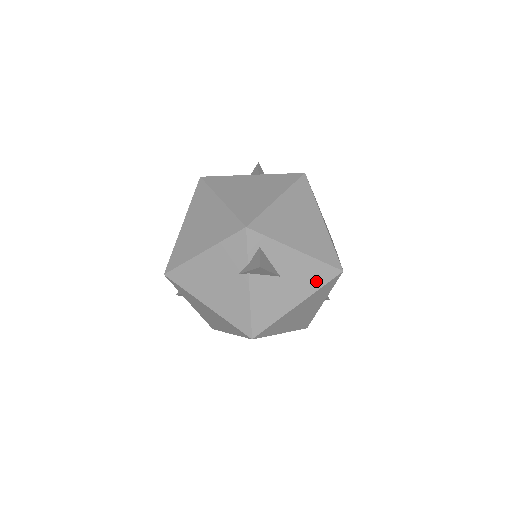
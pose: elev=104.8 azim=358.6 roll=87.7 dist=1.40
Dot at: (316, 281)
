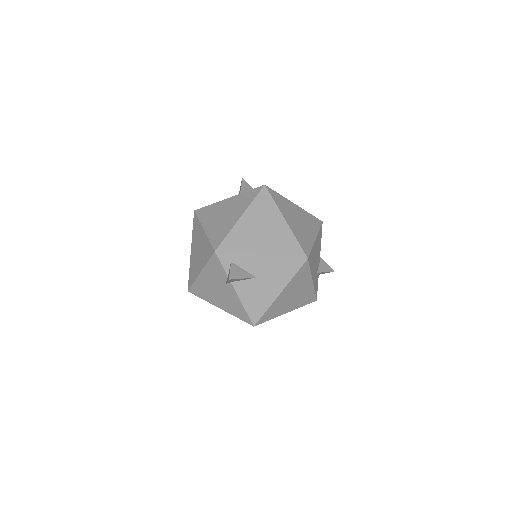
Dot at: (288, 272)
